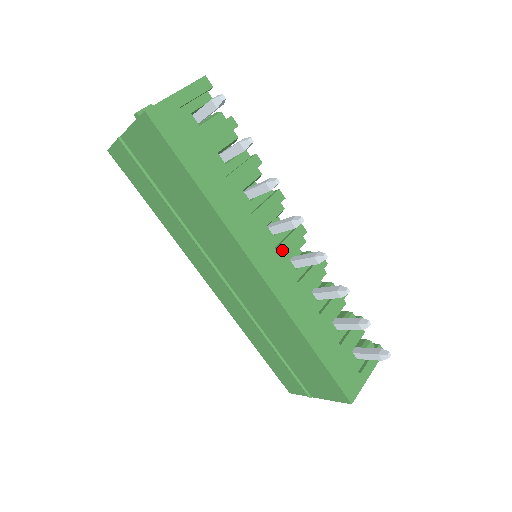
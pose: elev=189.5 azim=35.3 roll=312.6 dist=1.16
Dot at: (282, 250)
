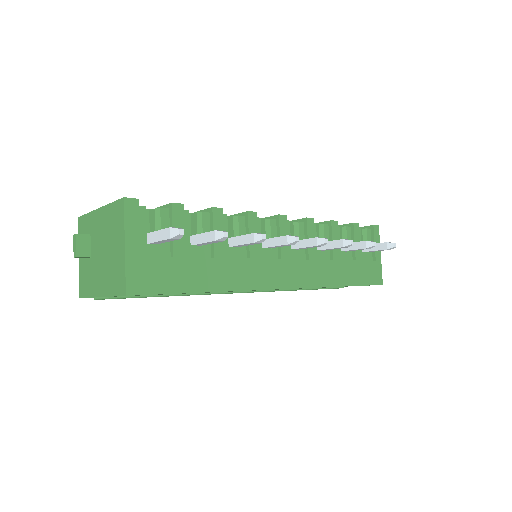
Dot at: (284, 253)
